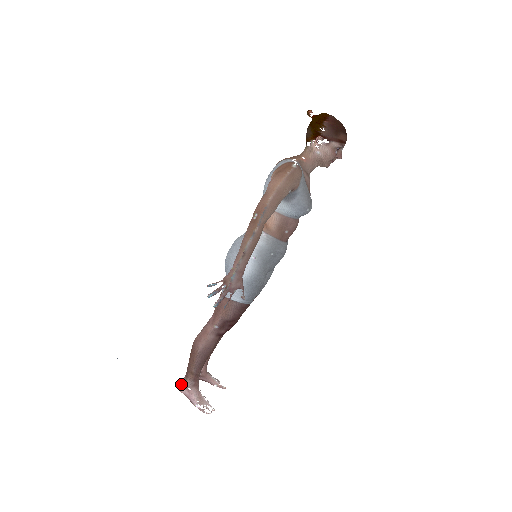
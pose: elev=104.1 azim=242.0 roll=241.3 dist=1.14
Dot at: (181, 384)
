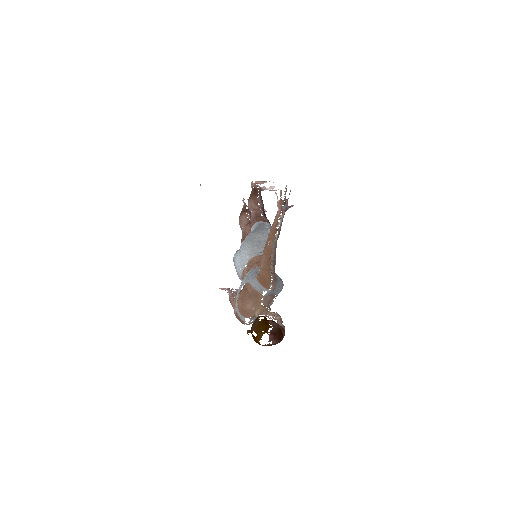
Dot at: occluded
